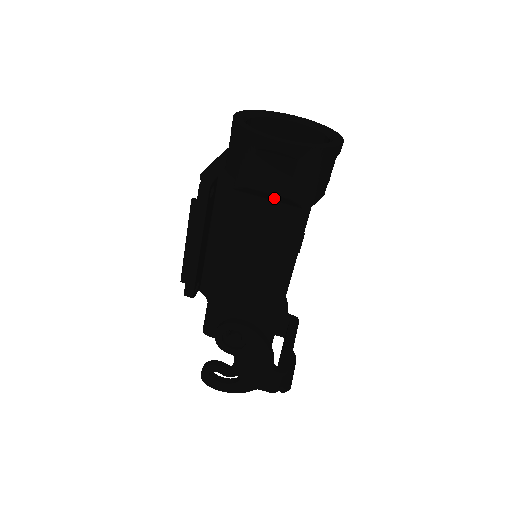
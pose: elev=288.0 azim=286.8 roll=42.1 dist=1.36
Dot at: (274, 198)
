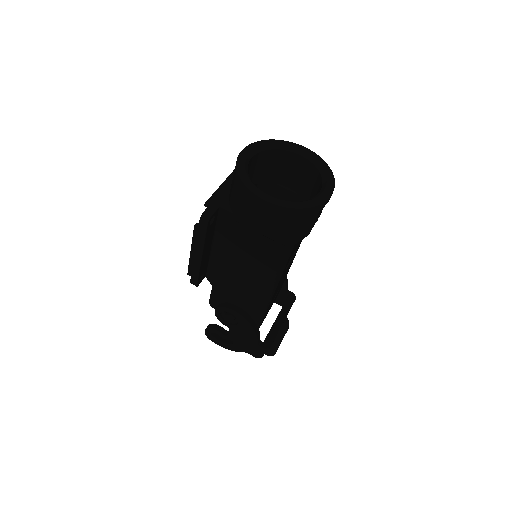
Dot at: occluded
